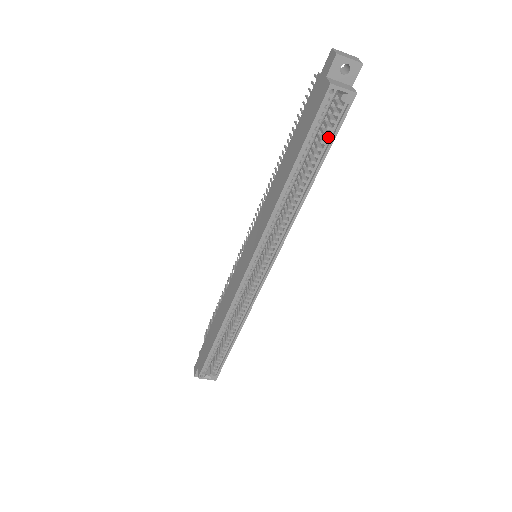
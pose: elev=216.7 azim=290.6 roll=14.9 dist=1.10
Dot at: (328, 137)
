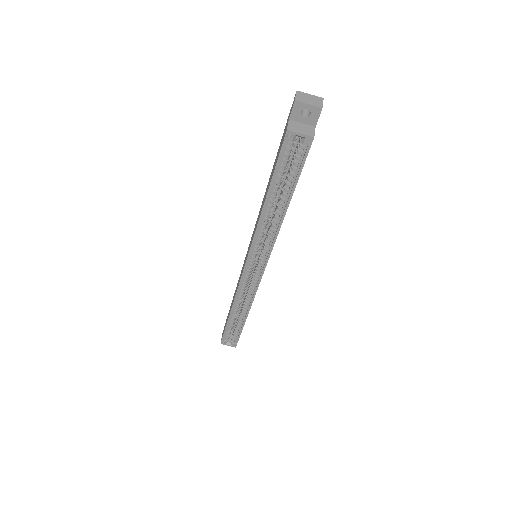
Dot at: (295, 171)
